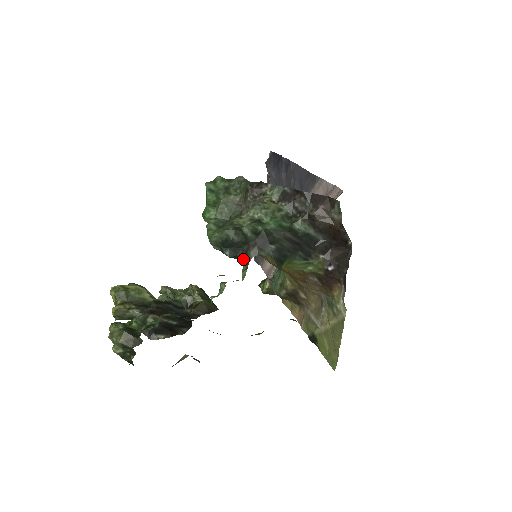
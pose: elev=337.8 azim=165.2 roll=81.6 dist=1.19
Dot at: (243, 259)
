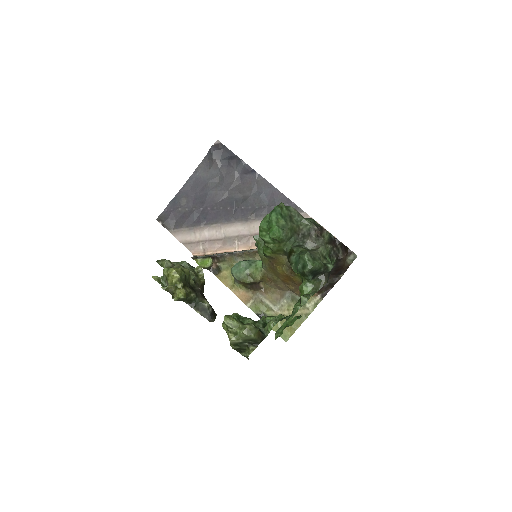
Dot at: (311, 281)
